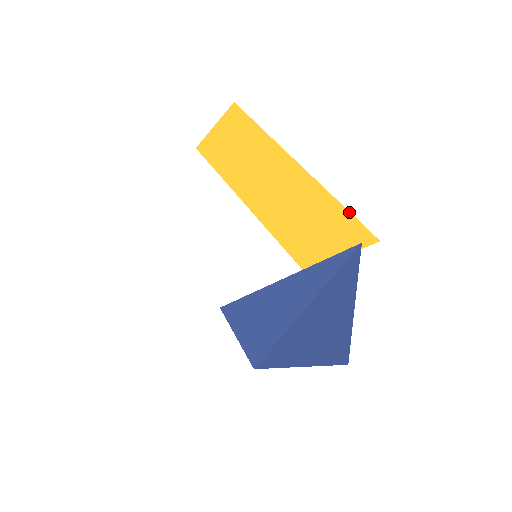
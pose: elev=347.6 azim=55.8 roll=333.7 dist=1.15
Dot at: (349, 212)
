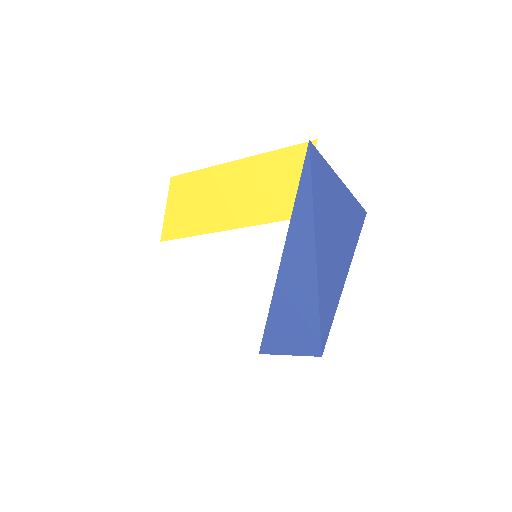
Dot at: (289, 147)
